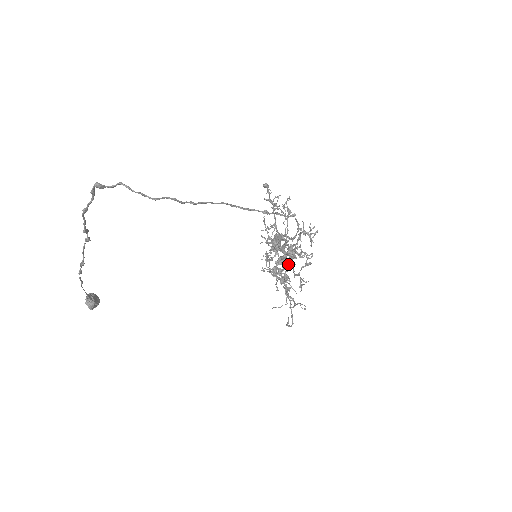
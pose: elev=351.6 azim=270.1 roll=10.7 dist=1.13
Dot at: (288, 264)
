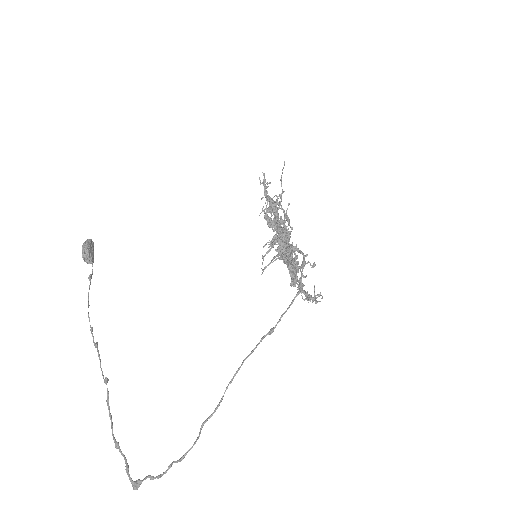
Dot at: occluded
